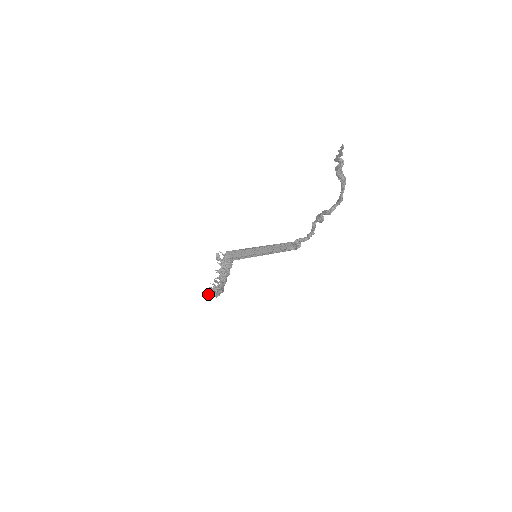
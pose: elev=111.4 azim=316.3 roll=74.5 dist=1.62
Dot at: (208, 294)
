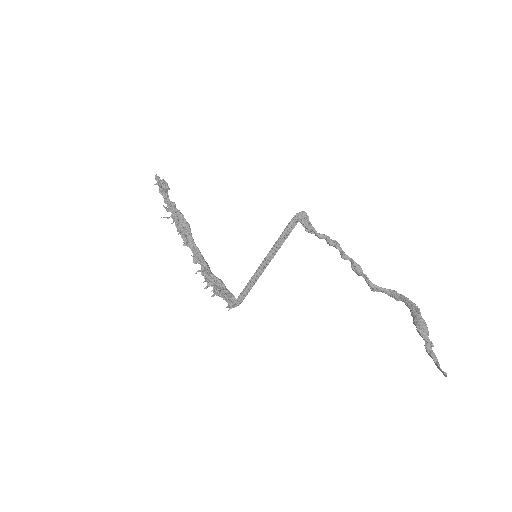
Dot at: occluded
